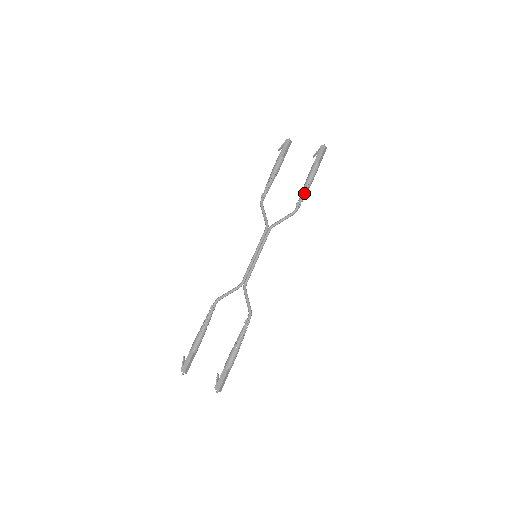
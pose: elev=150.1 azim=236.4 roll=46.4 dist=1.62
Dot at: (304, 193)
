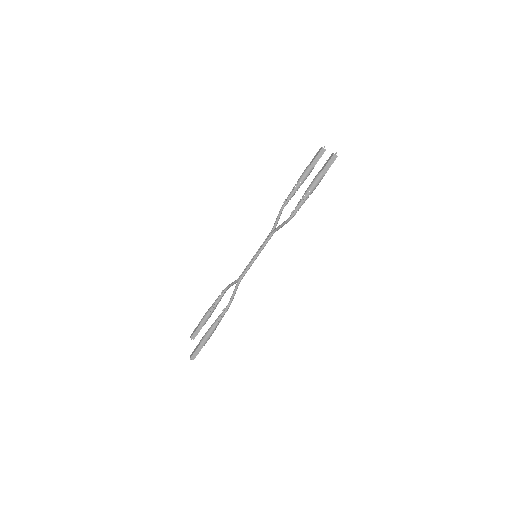
Dot at: (300, 202)
